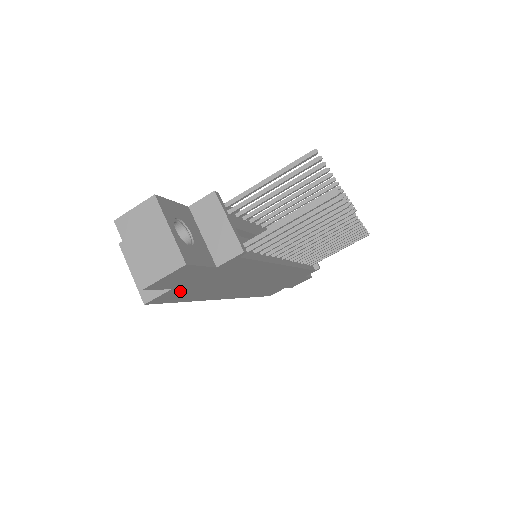
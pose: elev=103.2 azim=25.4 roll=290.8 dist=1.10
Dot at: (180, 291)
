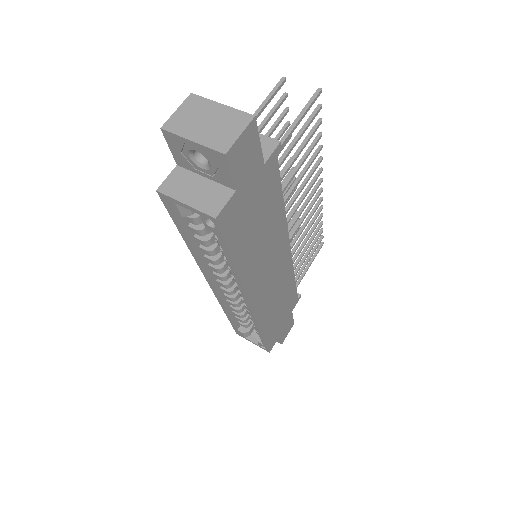
Dot at: (237, 211)
